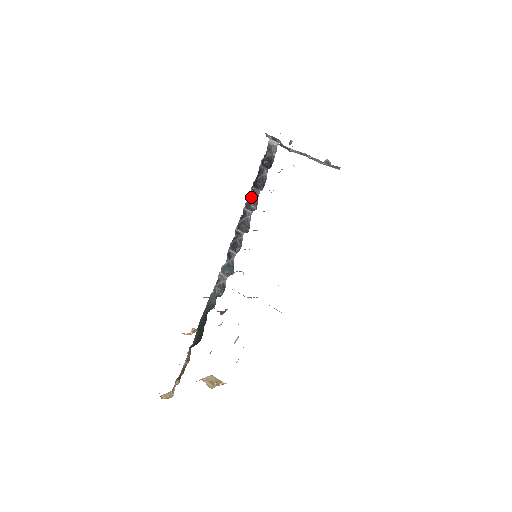
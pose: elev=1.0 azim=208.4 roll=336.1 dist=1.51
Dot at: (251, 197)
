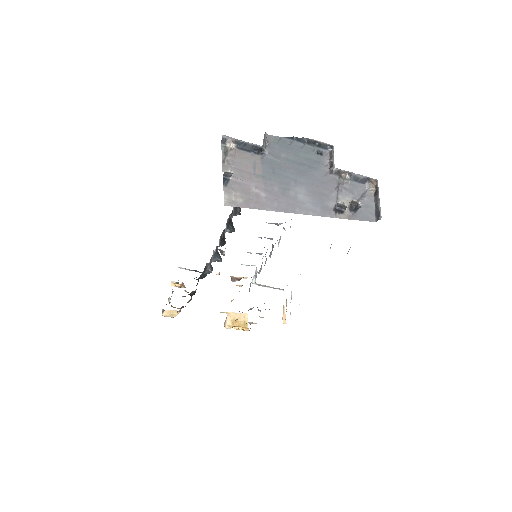
Dot at: occluded
